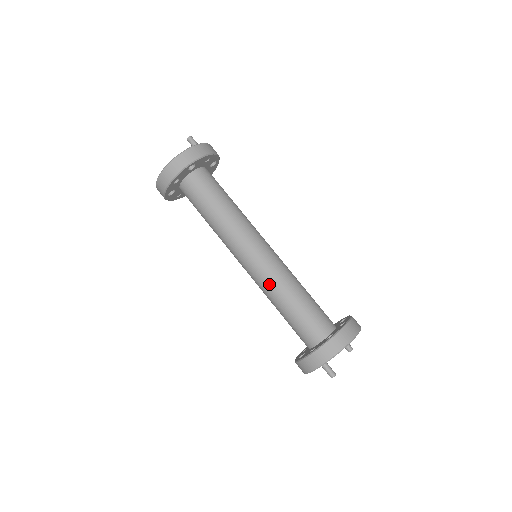
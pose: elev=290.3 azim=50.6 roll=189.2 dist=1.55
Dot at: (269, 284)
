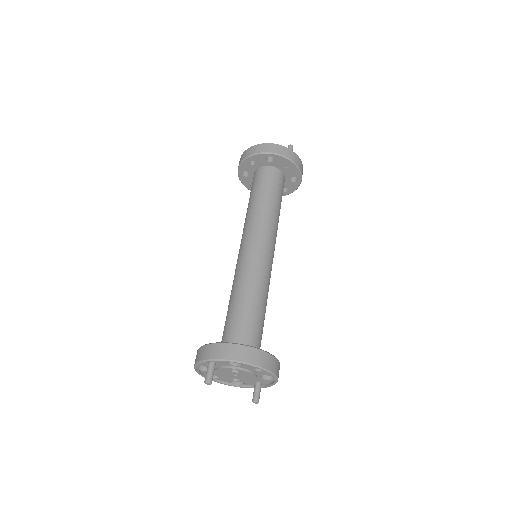
Dot at: (240, 275)
